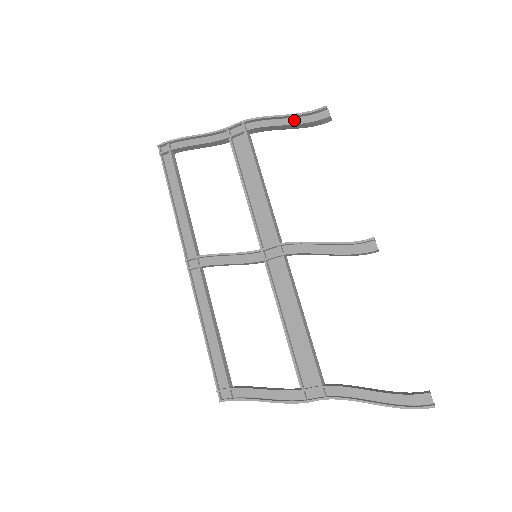
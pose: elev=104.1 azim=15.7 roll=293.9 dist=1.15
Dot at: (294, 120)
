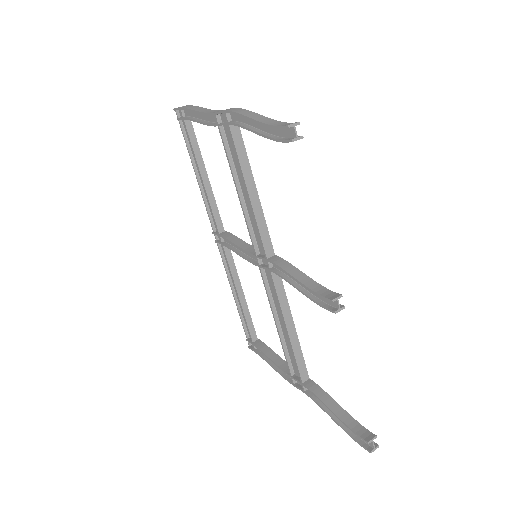
Dot at: (266, 127)
